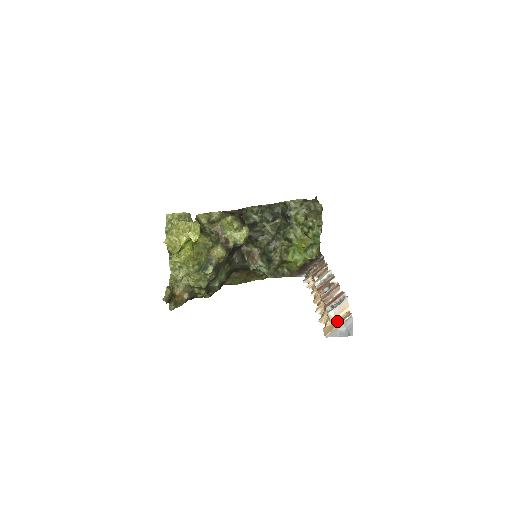
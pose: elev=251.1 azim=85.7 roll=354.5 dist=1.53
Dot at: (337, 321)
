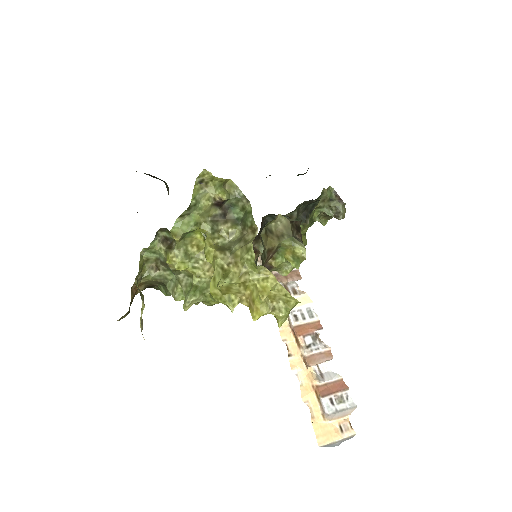
Dot at: (335, 428)
